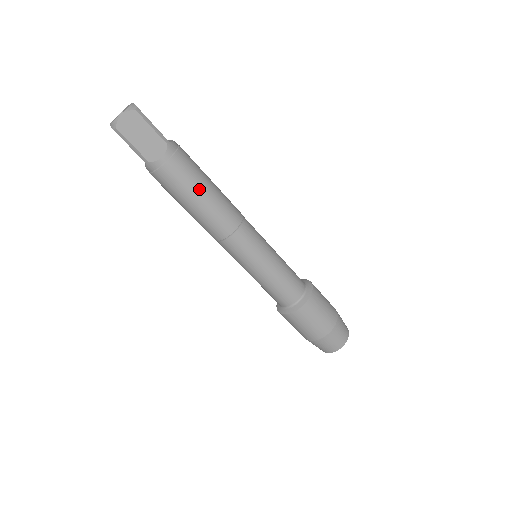
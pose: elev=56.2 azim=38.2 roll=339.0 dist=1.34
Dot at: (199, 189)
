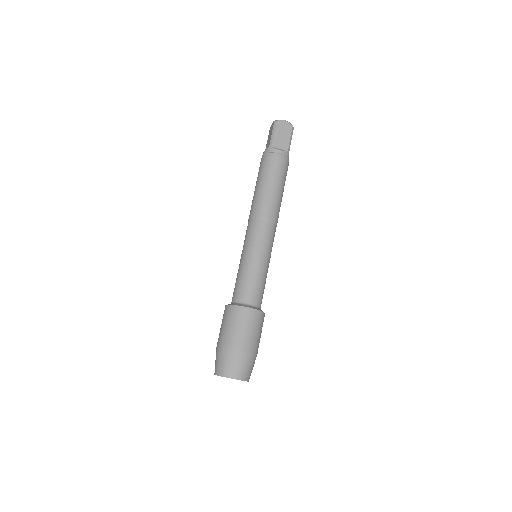
Dot at: (278, 181)
